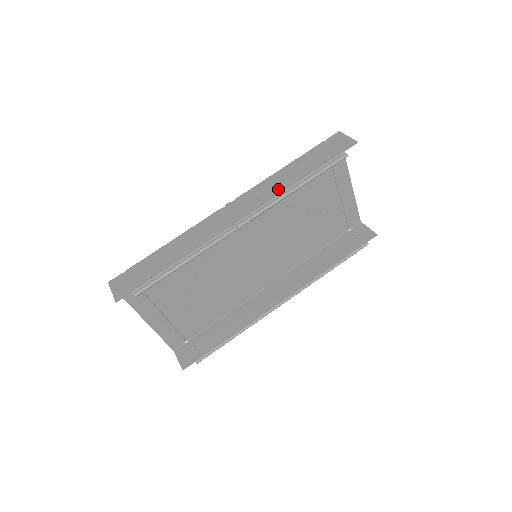
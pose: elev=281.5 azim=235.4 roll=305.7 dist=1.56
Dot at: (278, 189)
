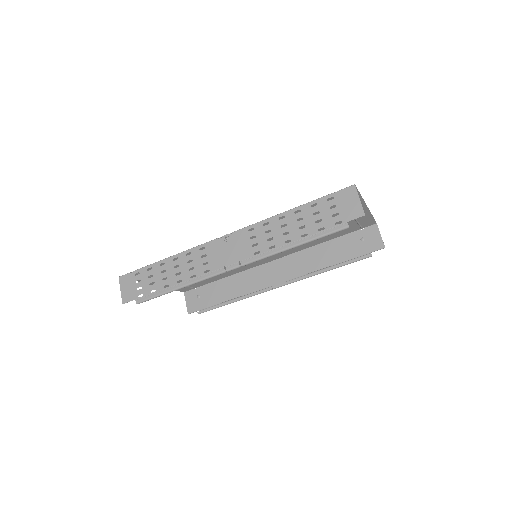
Dot at: (272, 242)
